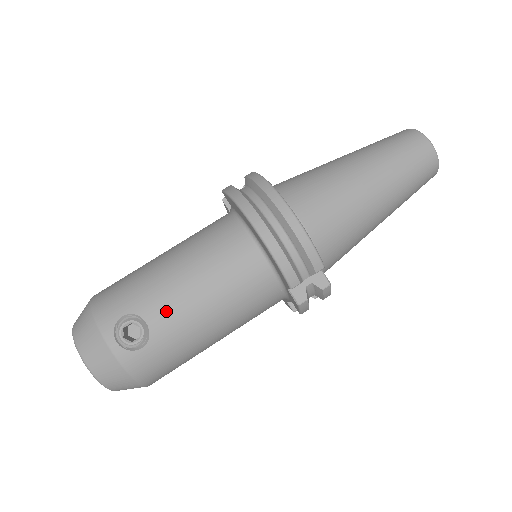
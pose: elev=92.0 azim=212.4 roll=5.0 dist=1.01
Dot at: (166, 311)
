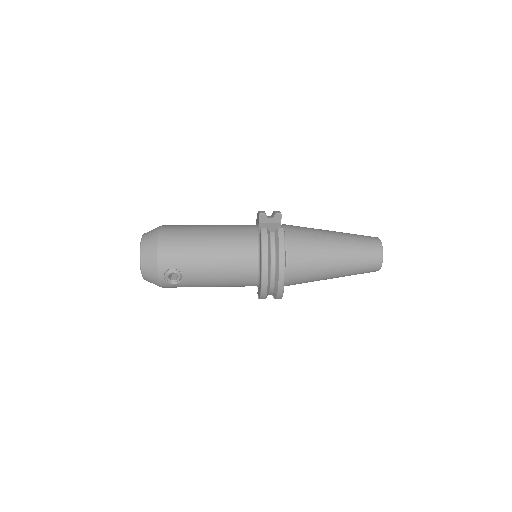
Dot at: (195, 277)
